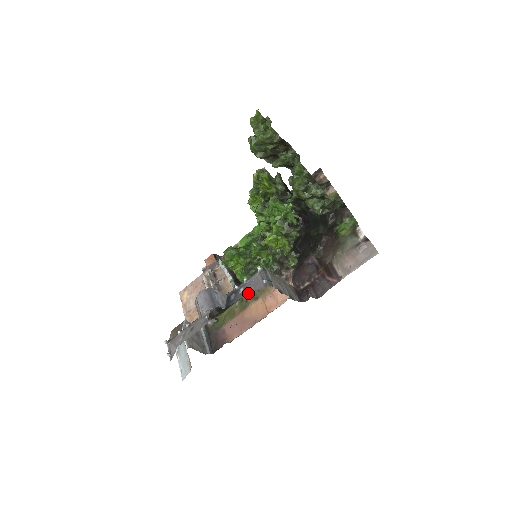
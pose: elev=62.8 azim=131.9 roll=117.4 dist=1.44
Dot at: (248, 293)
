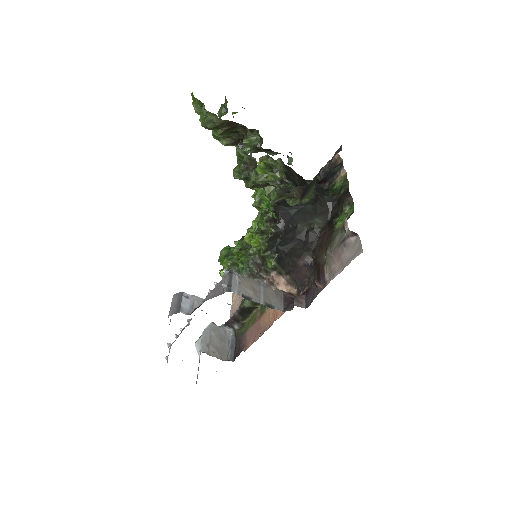
Dot at: (206, 299)
